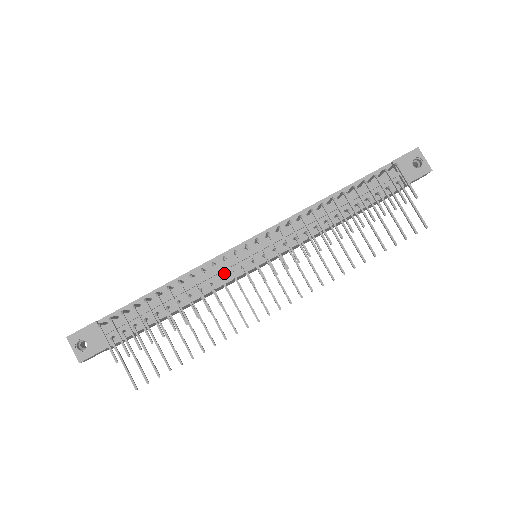
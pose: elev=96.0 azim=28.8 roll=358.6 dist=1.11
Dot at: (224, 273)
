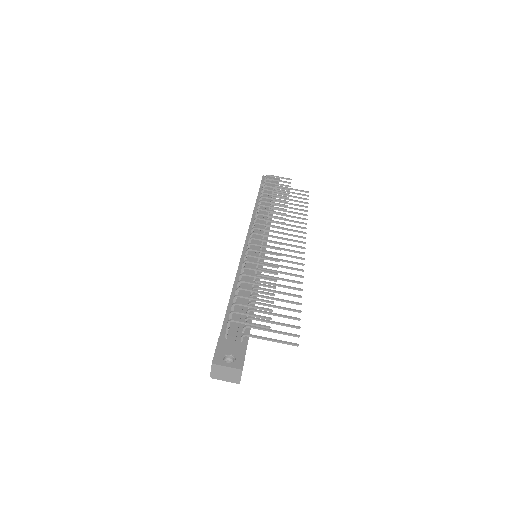
Dot at: (255, 264)
